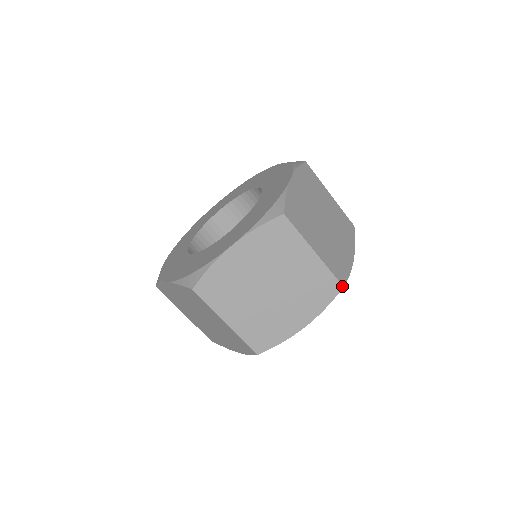
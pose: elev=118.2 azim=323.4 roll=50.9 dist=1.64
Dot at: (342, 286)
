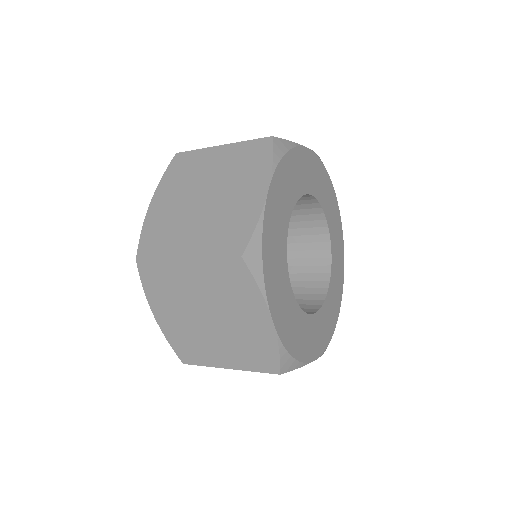
Dot at: (270, 137)
